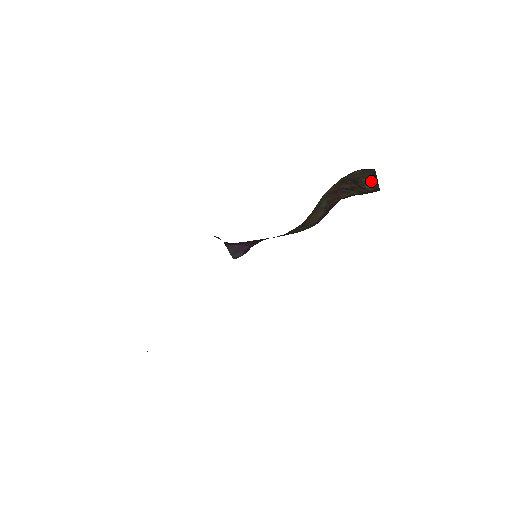
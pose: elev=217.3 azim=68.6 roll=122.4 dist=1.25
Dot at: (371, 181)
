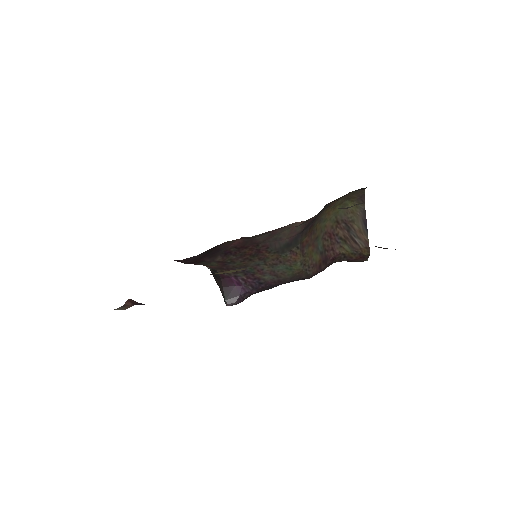
Dot at: (362, 231)
